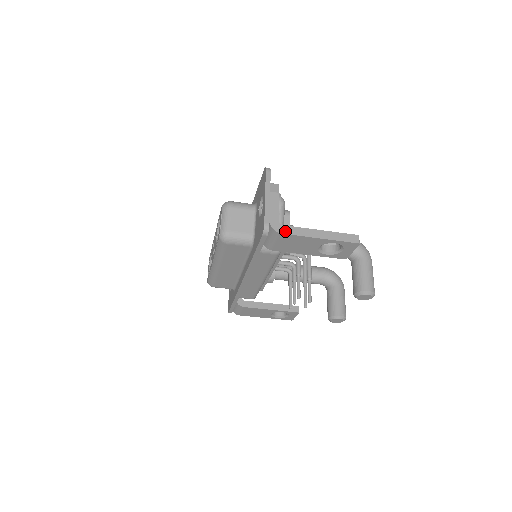
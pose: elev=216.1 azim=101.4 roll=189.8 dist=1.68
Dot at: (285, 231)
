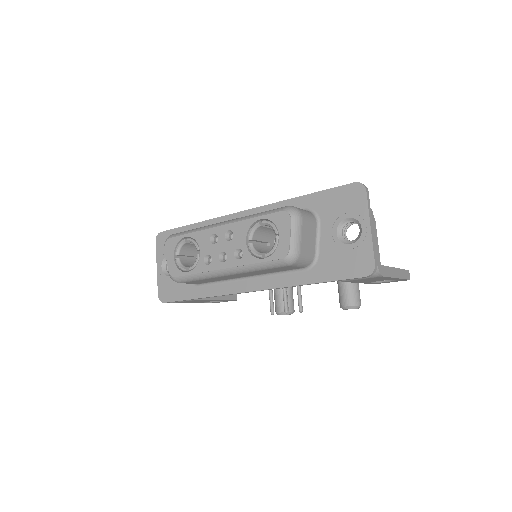
Dot at: (384, 273)
